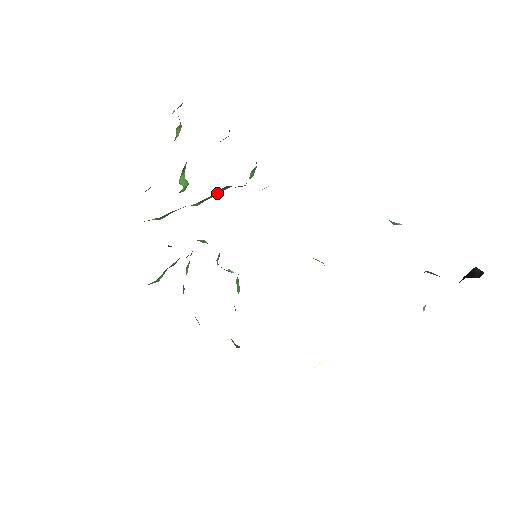
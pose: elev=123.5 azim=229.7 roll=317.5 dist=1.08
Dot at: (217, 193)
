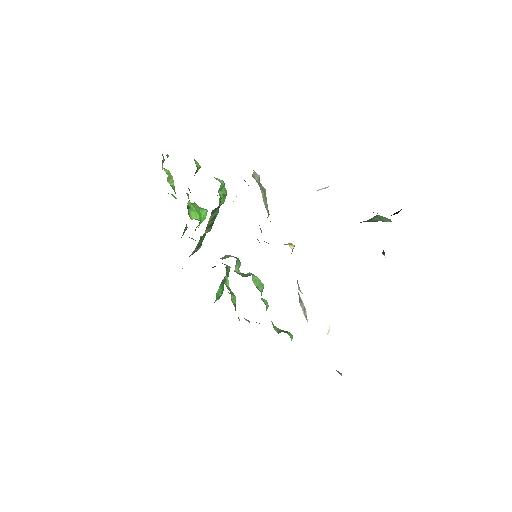
Dot at: (214, 216)
